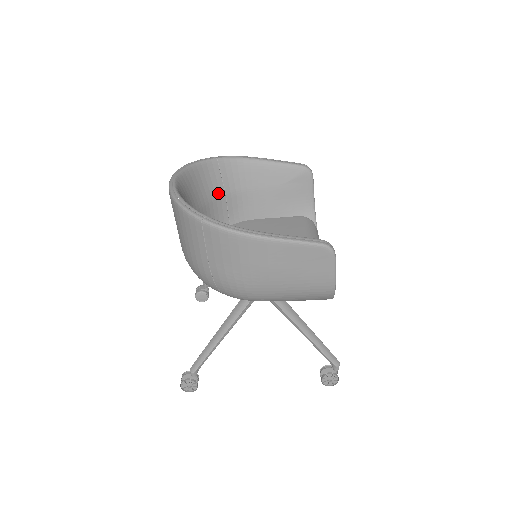
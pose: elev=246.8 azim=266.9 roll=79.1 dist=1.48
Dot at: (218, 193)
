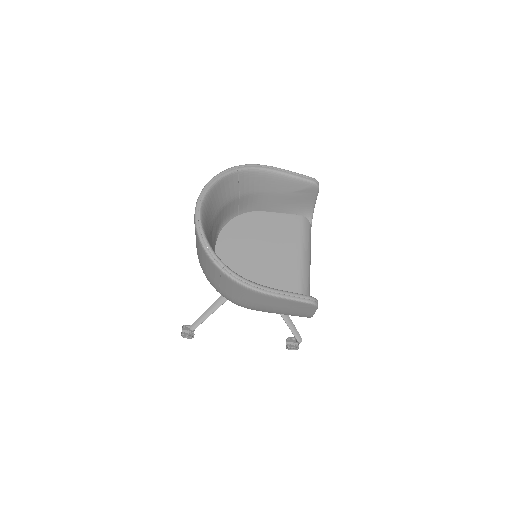
Dot at: (233, 197)
